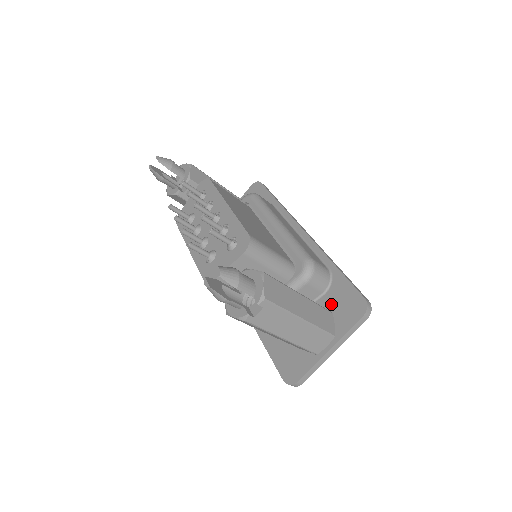
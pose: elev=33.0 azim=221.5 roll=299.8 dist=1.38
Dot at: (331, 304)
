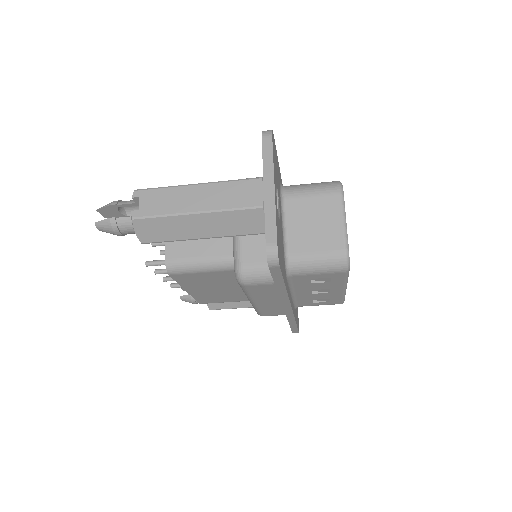
Dot at: occluded
